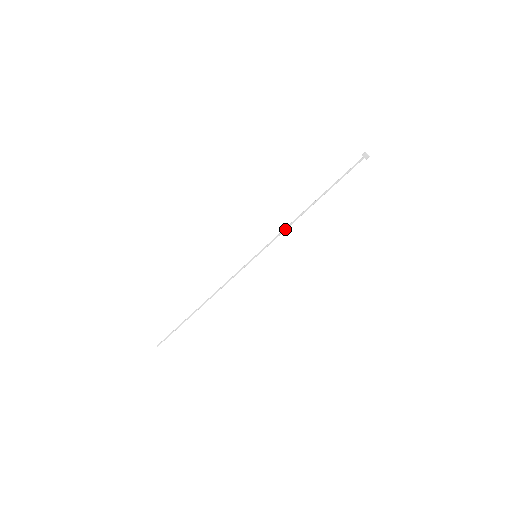
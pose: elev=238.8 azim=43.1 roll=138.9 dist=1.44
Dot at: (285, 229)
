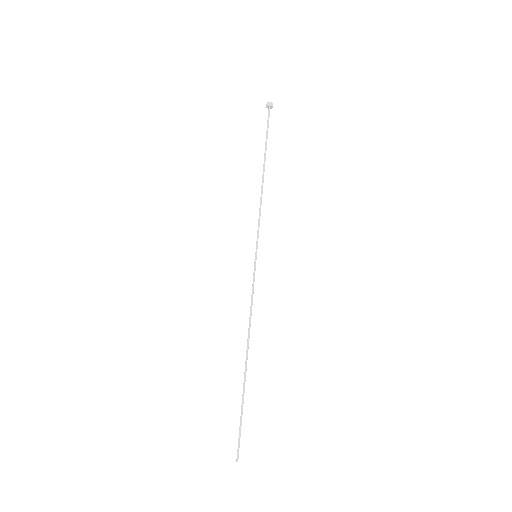
Dot at: (259, 209)
